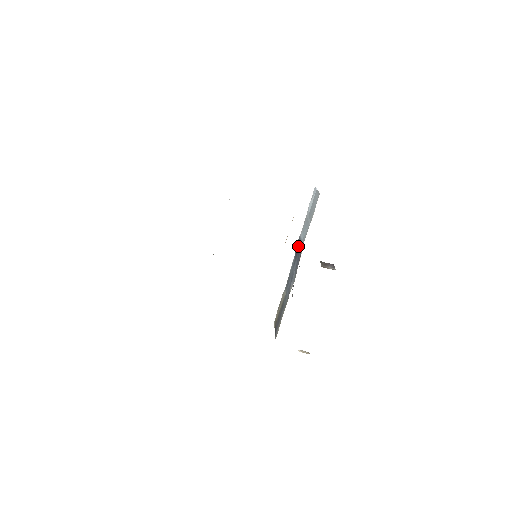
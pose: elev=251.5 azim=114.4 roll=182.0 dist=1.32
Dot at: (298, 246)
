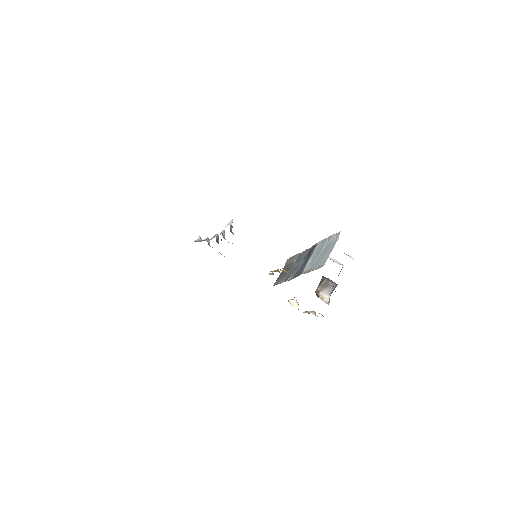
Dot at: (310, 252)
